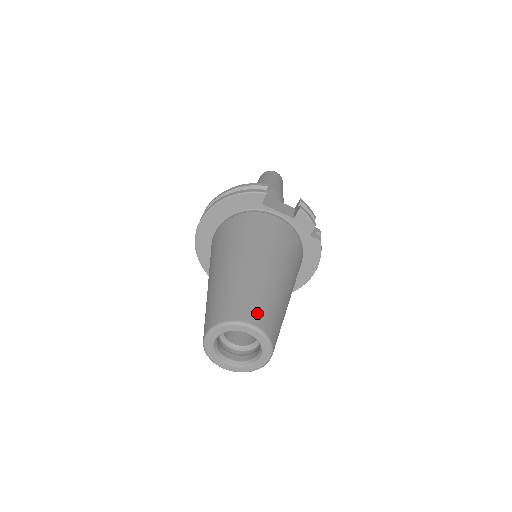
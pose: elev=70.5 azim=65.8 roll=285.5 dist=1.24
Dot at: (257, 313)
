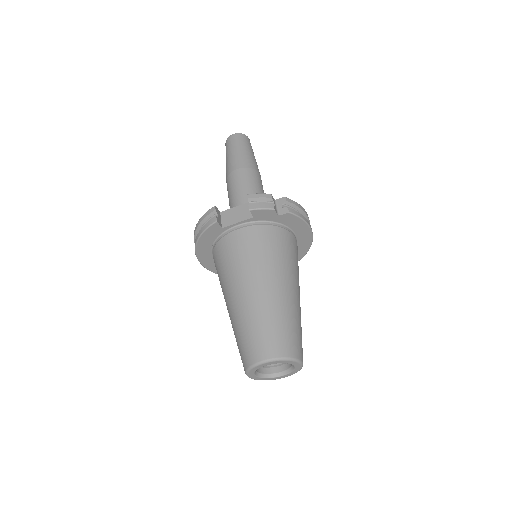
Dot at: (264, 346)
